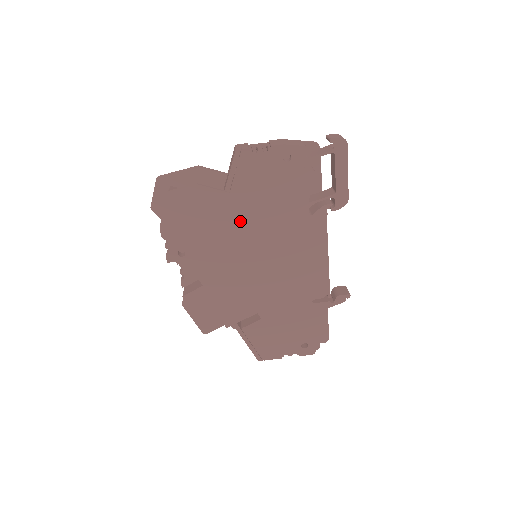
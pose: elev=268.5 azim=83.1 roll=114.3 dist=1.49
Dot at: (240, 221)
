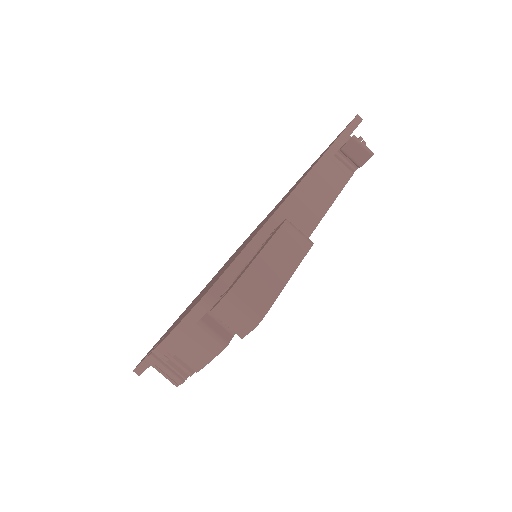
Dot at: occluded
